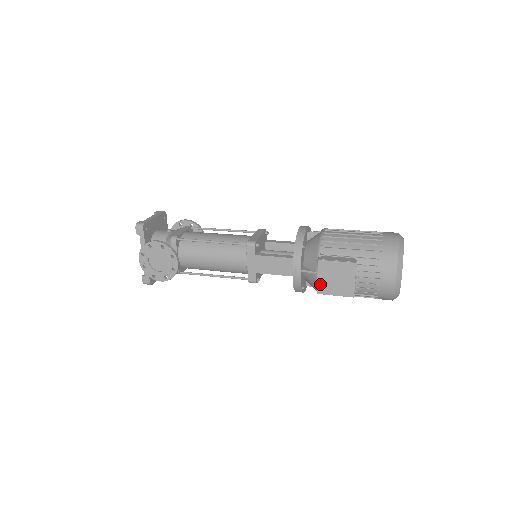
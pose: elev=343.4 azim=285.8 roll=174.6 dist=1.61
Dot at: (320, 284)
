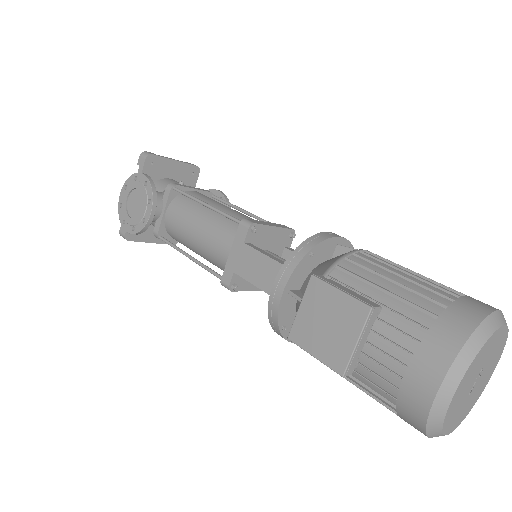
Dot at: (299, 322)
